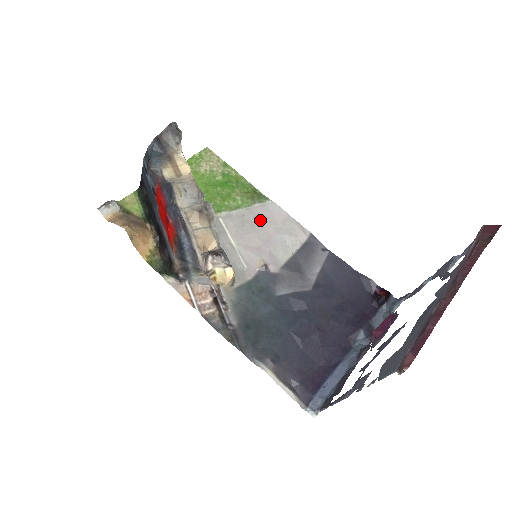
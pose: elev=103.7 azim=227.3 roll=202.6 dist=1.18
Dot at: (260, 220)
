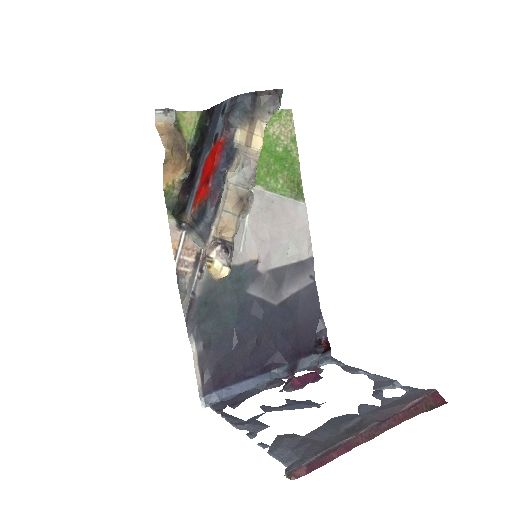
Dot at: (283, 216)
